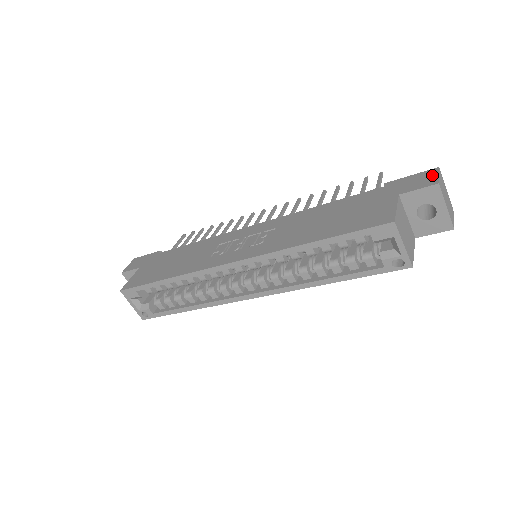
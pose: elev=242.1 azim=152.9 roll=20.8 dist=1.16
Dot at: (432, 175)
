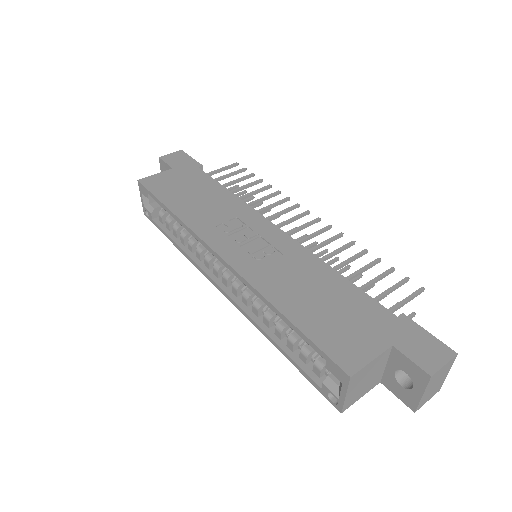
Dot at: (440, 357)
